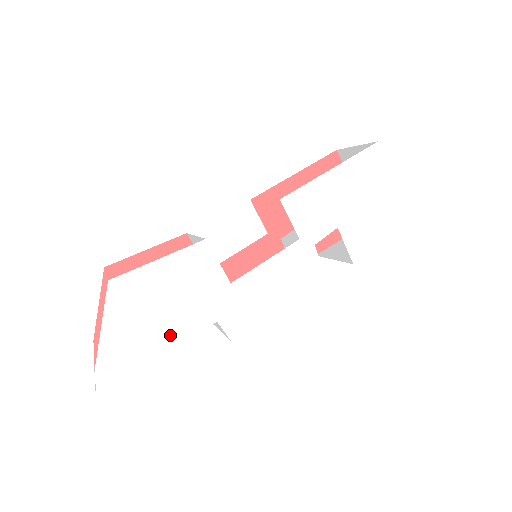
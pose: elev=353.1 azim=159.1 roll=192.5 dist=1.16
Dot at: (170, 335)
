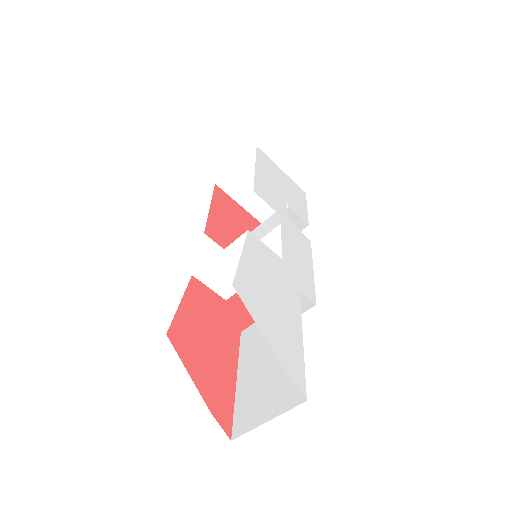
Dot at: (292, 316)
